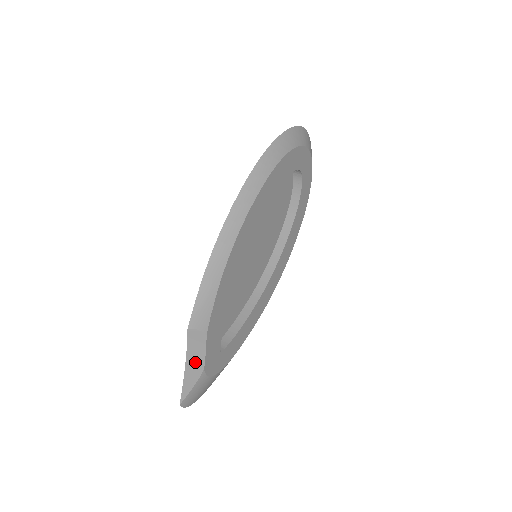
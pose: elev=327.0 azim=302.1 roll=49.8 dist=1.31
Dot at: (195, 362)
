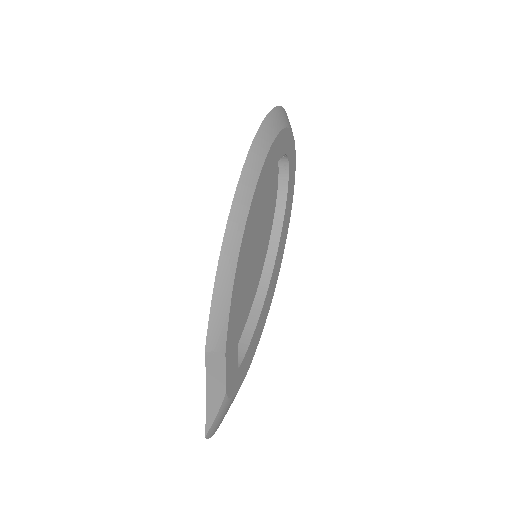
Dot at: (216, 387)
